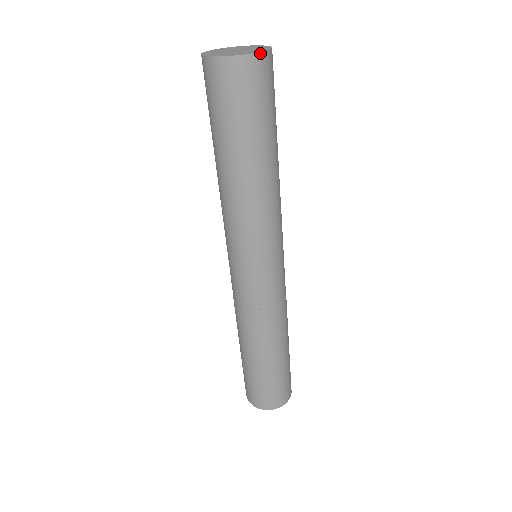
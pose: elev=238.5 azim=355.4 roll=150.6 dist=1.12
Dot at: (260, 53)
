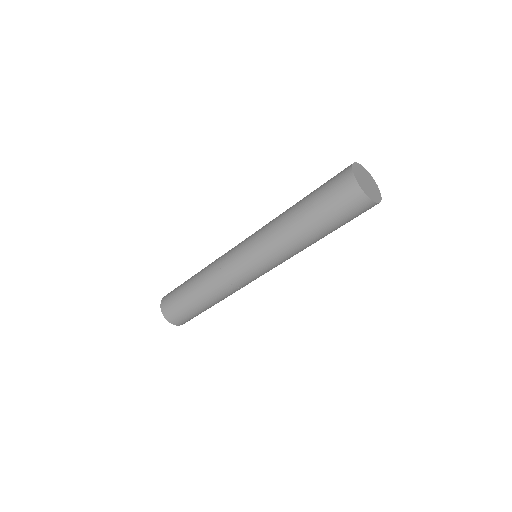
Dot at: (375, 202)
